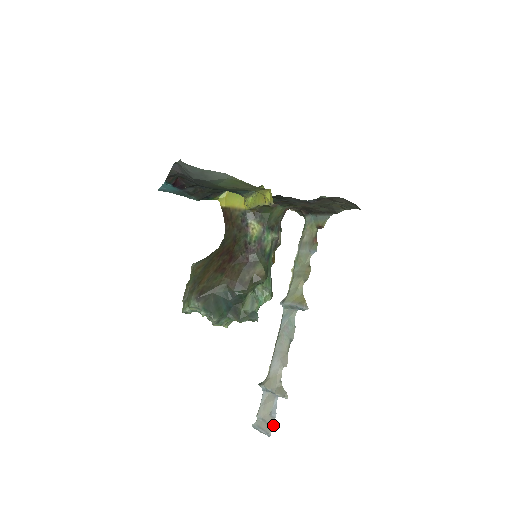
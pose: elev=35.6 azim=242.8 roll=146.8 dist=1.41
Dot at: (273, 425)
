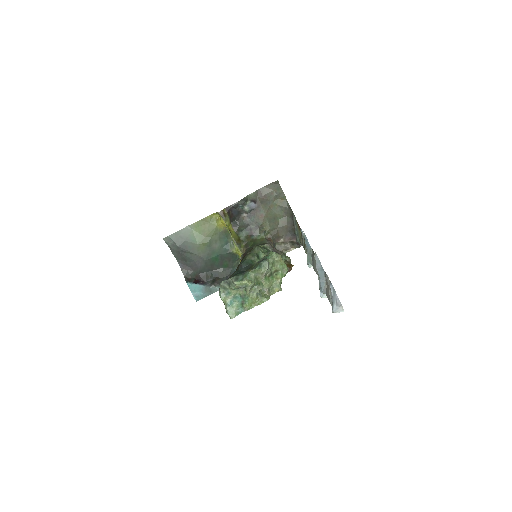
Dot at: (327, 277)
